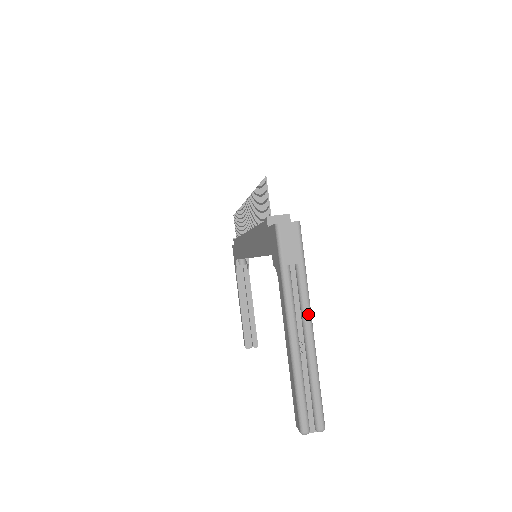
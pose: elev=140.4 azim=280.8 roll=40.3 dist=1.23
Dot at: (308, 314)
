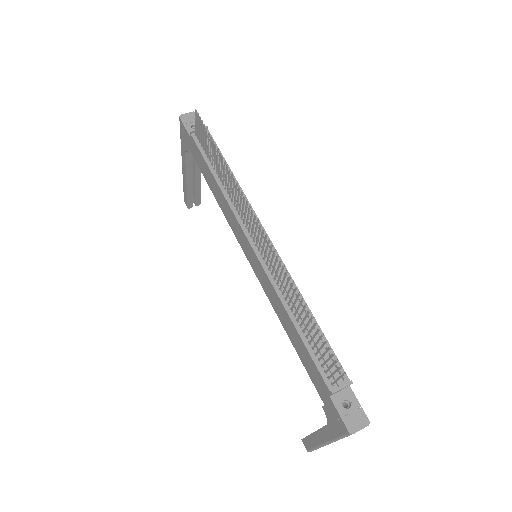
Dot at: occluded
